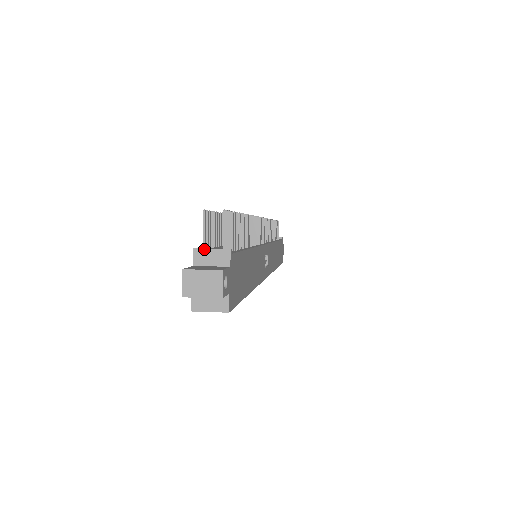
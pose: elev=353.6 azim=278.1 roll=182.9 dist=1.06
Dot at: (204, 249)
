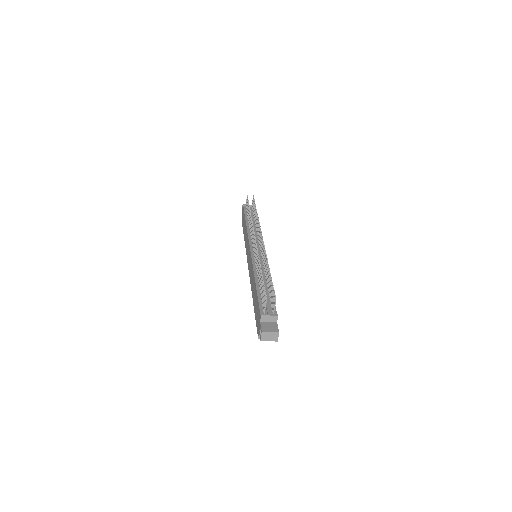
Dot at: (266, 316)
